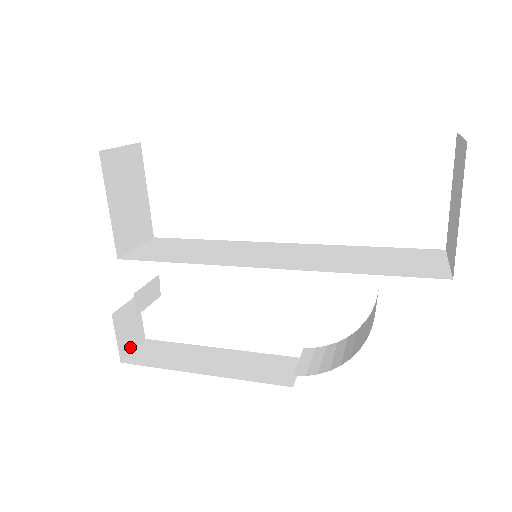
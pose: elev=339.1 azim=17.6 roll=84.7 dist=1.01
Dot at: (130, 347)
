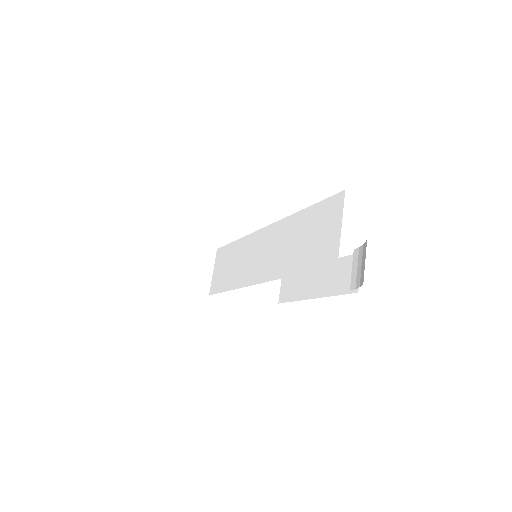
Dot at: (276, 290)
